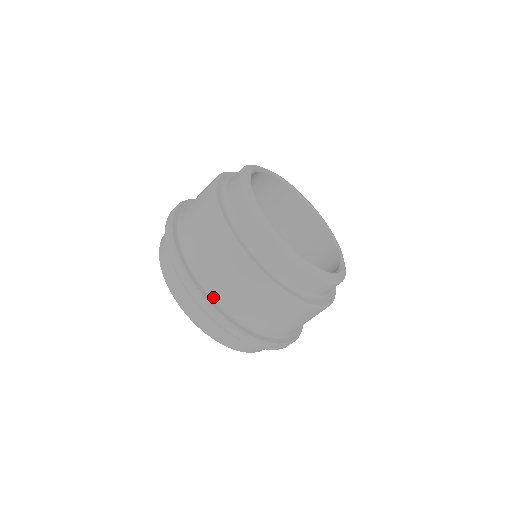
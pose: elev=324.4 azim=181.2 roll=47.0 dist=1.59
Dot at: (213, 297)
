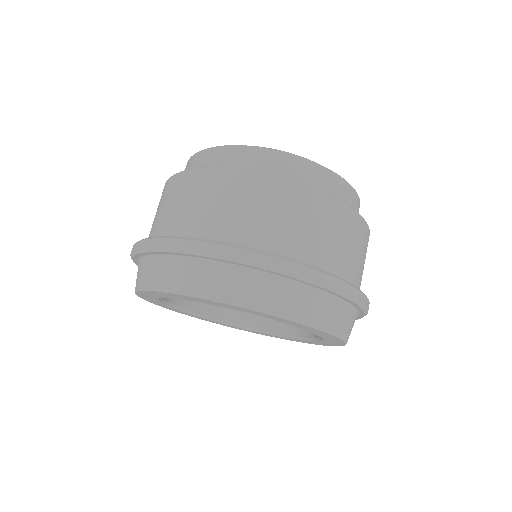
Dot at: (312, 265)
